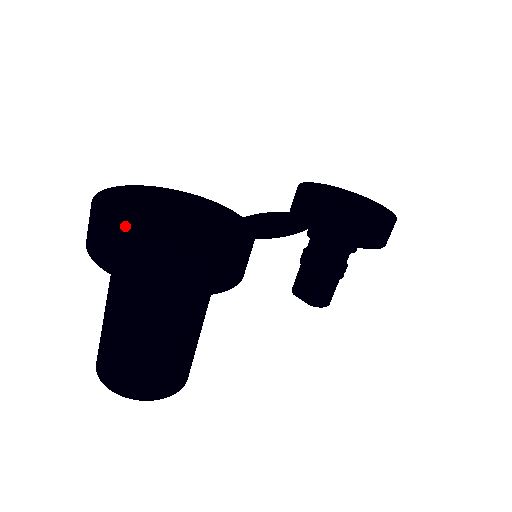
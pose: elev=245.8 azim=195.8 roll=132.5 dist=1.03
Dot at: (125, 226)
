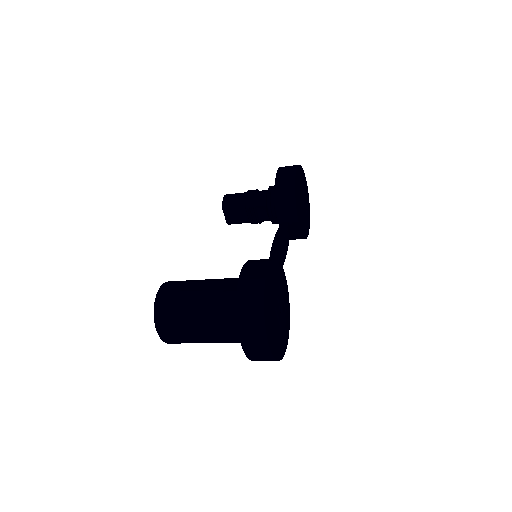
Dot at: (274, 347)
